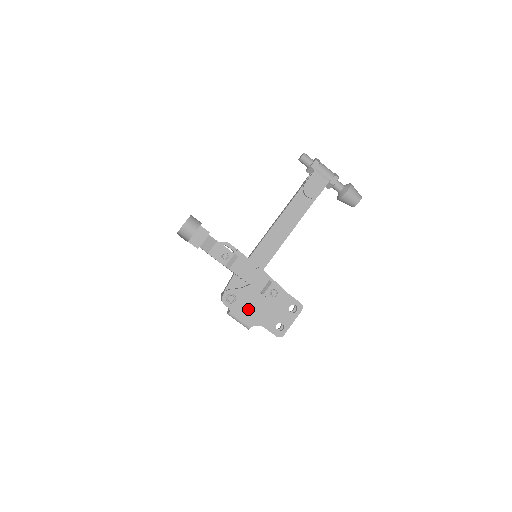
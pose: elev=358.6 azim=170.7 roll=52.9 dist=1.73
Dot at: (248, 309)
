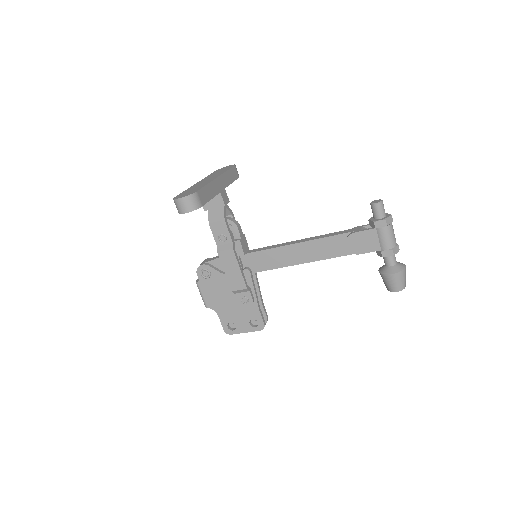
Dot at: (215, 293)
